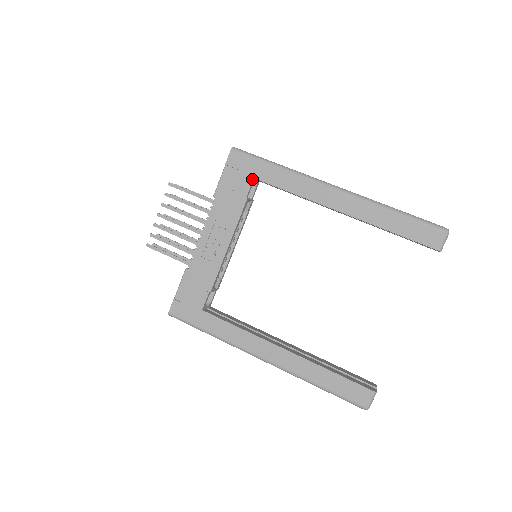
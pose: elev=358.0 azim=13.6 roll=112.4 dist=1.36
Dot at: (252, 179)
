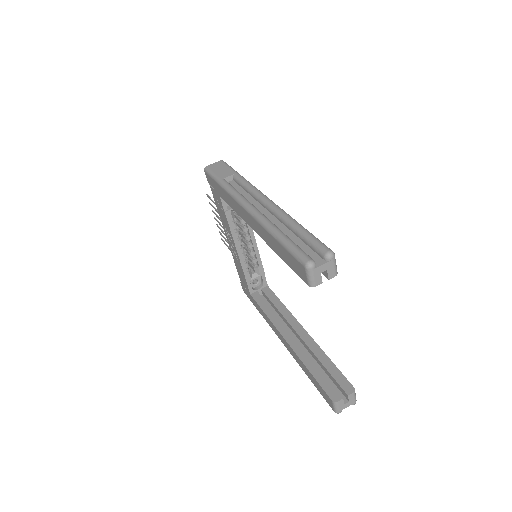
Dot at: (219, 196)
